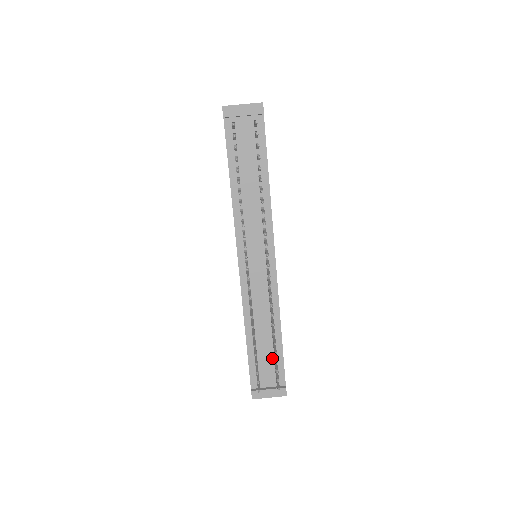
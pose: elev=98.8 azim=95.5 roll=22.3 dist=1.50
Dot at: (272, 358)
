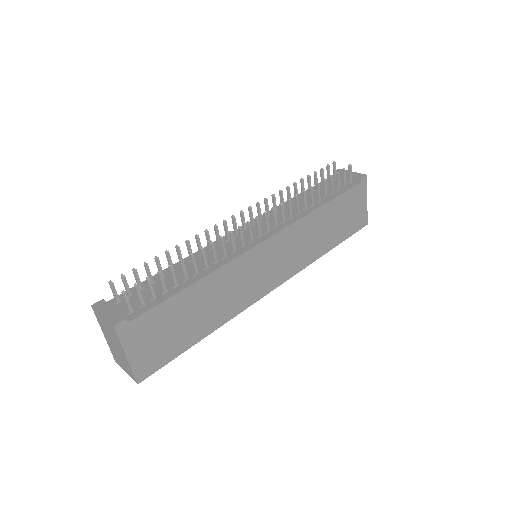
Dot at: (158, 294)
